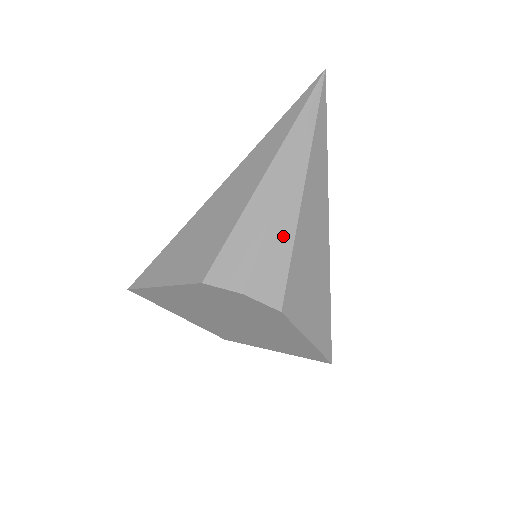
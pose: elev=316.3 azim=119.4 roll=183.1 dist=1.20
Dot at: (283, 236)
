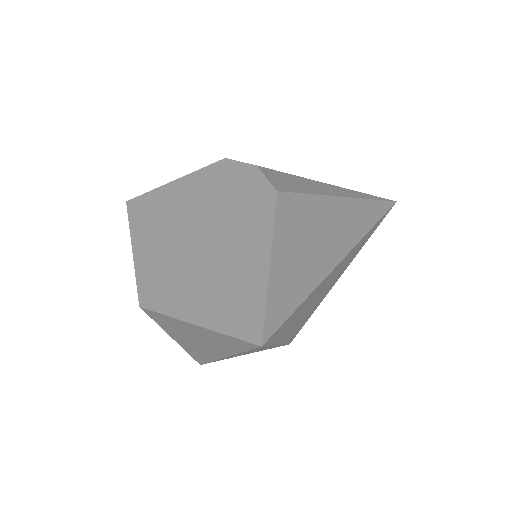
Dot at: (316, 188)
